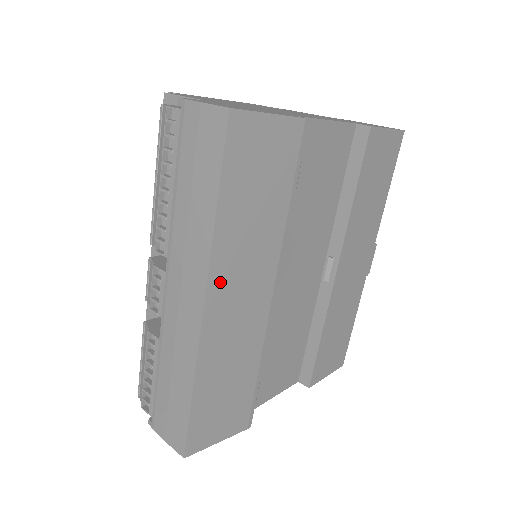
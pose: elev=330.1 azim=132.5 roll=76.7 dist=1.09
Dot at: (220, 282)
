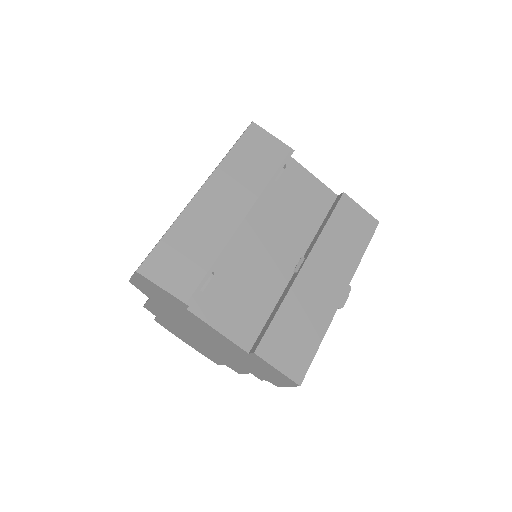
Dot at: (216, 183)
